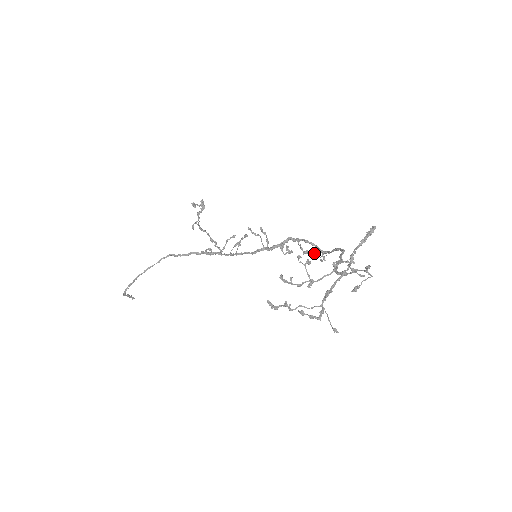
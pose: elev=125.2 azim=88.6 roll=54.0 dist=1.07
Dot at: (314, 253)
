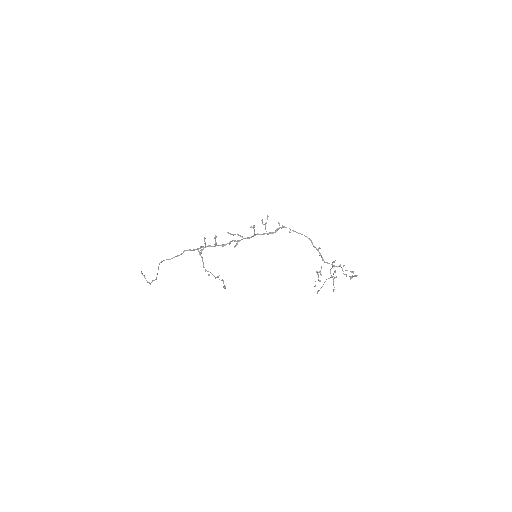
Dot at: (267, 219)
